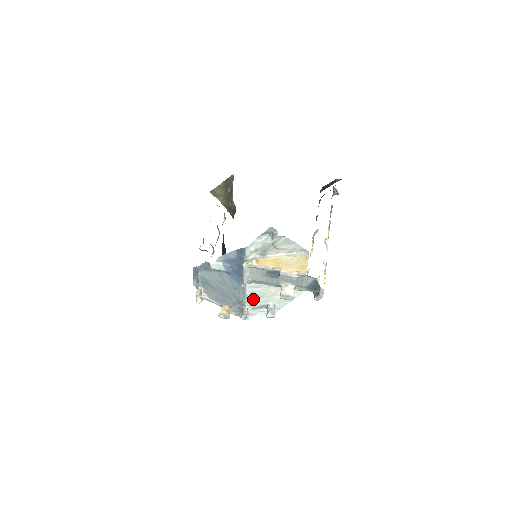
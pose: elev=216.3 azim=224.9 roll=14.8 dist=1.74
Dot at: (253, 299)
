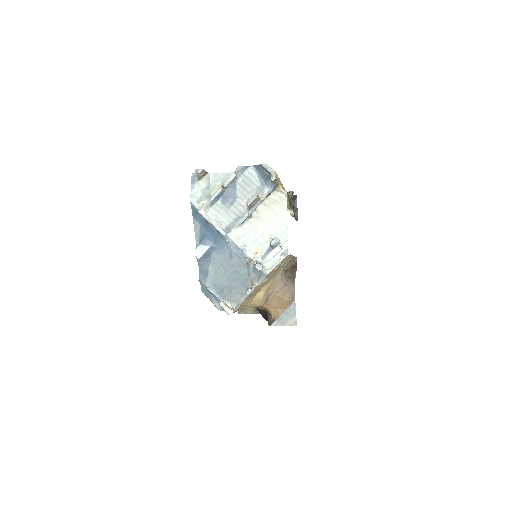
Dot at: (251, 248)
